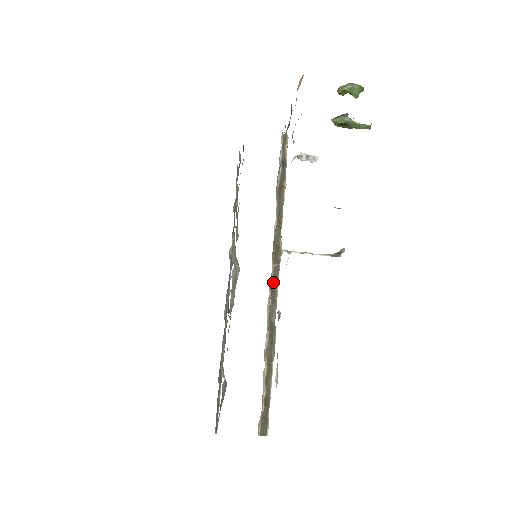
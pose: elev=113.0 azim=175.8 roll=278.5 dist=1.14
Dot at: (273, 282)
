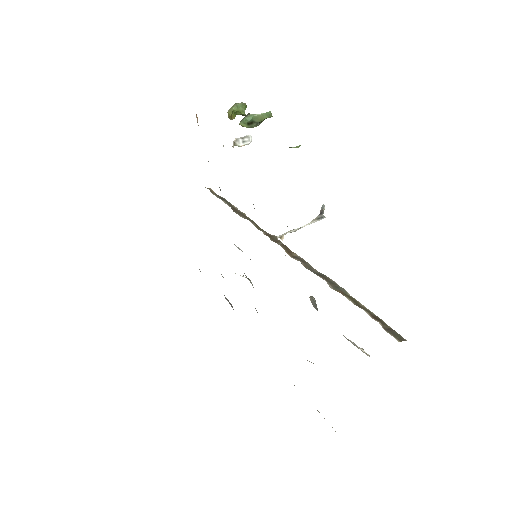
Dot at: (289, 253)
